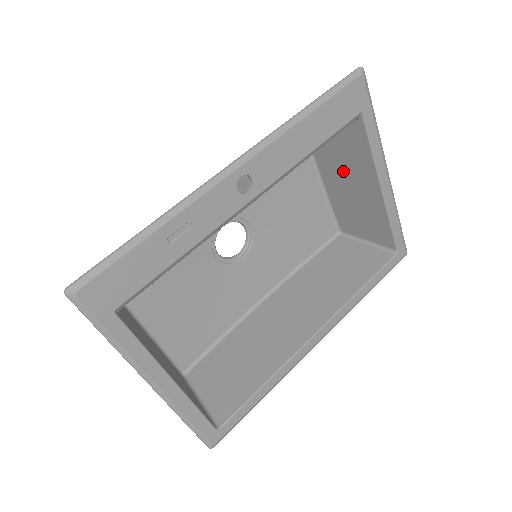
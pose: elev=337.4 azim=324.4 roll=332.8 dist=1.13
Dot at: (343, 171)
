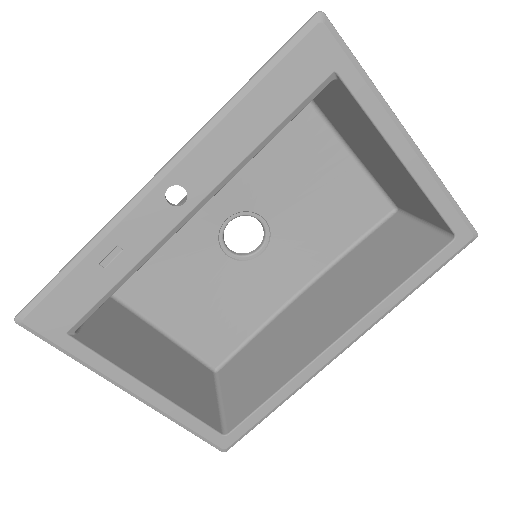
Dot at: (361, 141)
